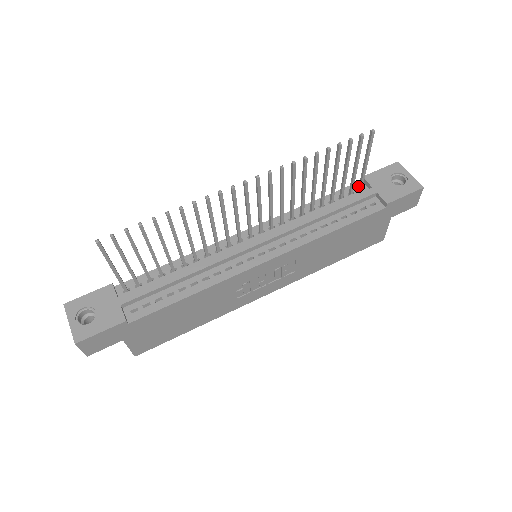
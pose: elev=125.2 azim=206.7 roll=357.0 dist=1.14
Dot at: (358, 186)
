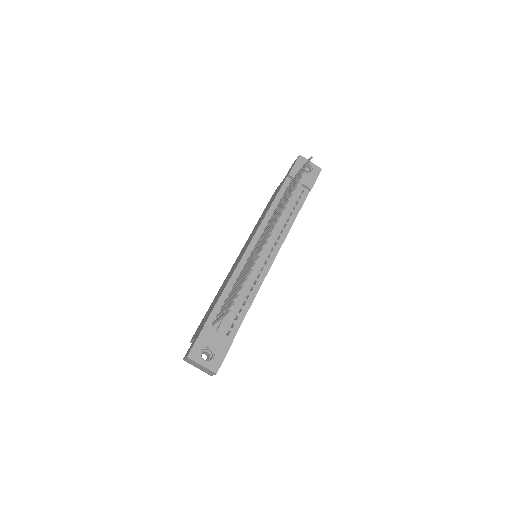
Dot at: (288, 182)
